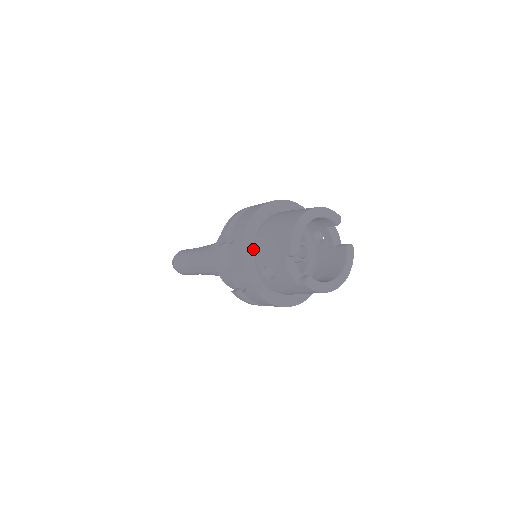
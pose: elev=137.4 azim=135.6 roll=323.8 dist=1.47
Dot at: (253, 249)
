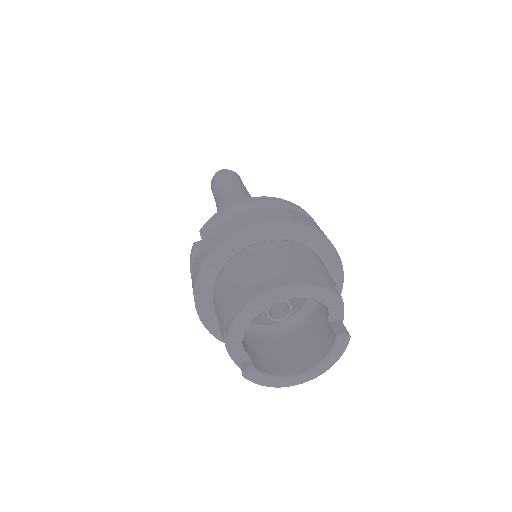
Dot at: (214, 282)
